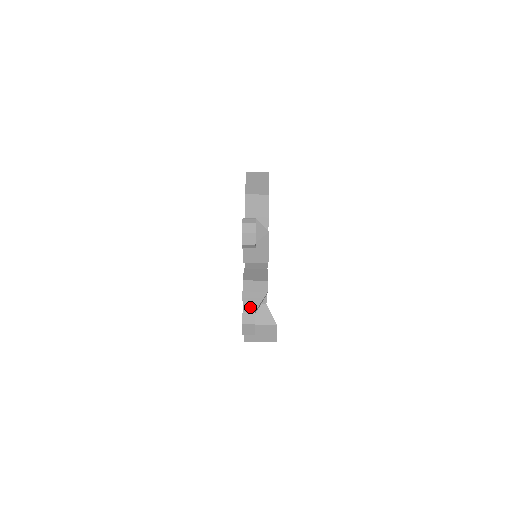
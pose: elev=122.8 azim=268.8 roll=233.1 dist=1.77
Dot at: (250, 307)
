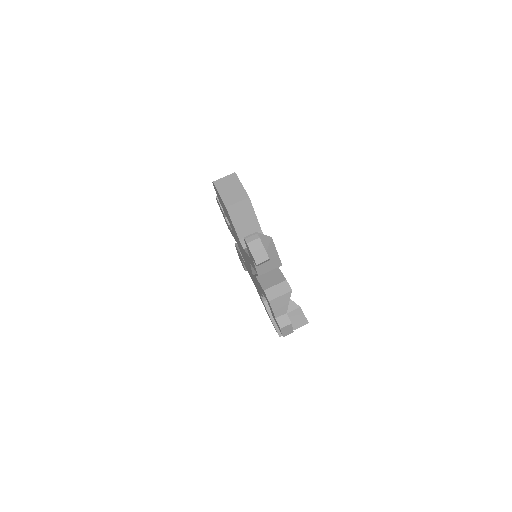
Dot at: (281, 311)
